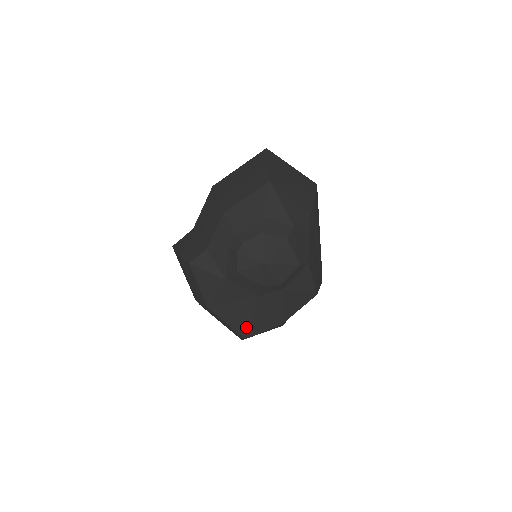
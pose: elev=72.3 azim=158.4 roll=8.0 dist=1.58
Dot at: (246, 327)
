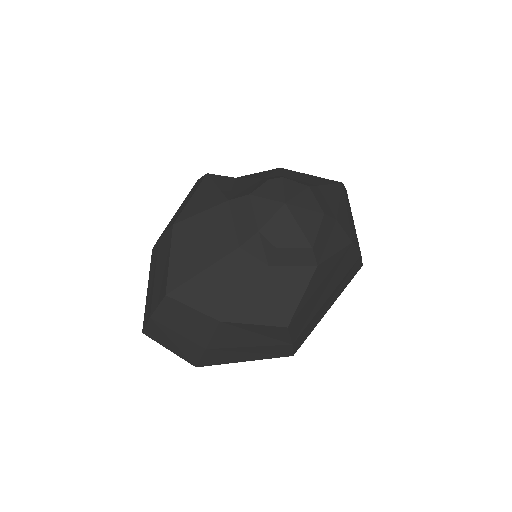
Dot at: (184, 279)
